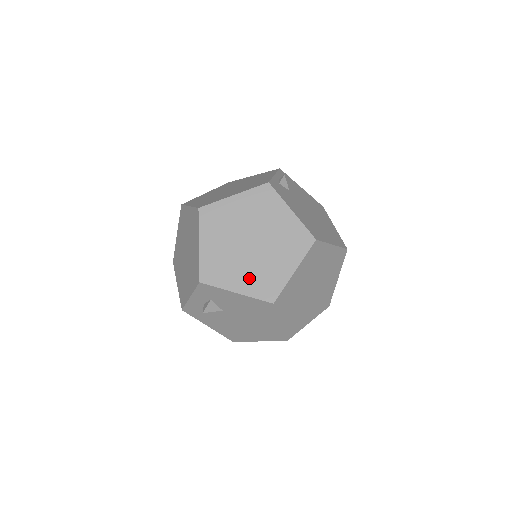
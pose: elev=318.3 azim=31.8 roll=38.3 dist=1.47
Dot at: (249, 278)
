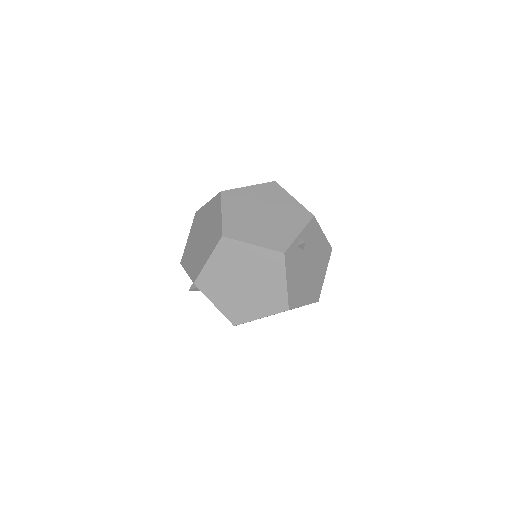
Dot at: (228, 303)
